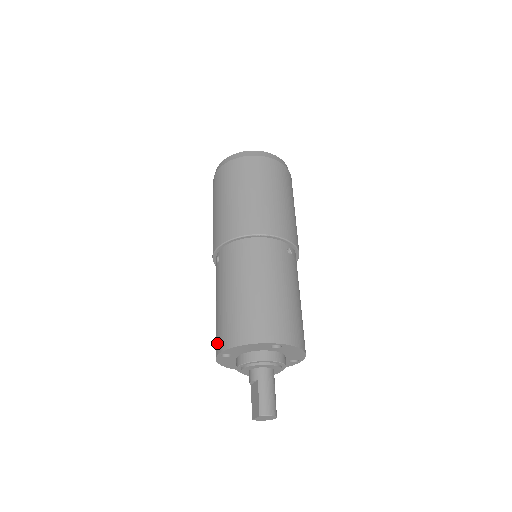
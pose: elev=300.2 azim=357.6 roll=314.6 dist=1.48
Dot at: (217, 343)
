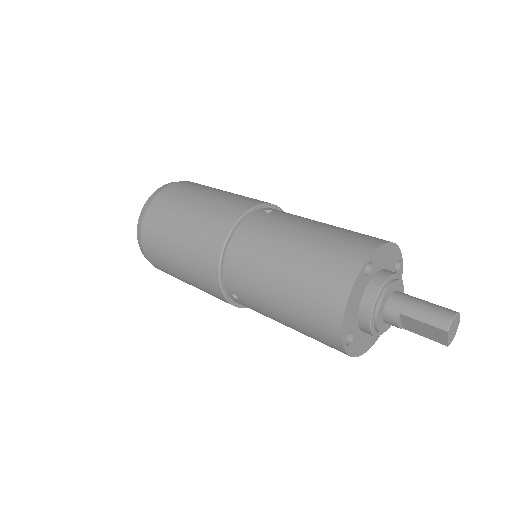
Dot at: (329, 343)
